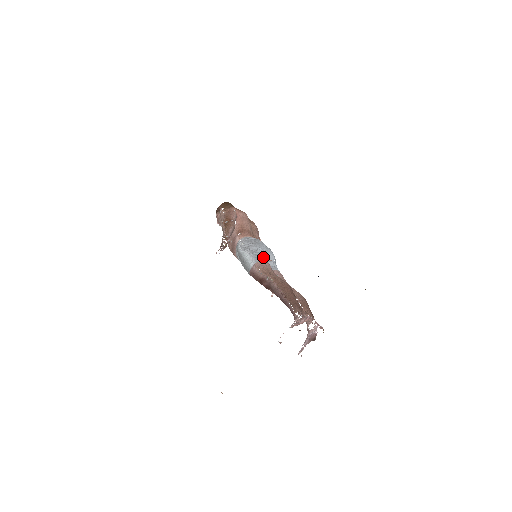
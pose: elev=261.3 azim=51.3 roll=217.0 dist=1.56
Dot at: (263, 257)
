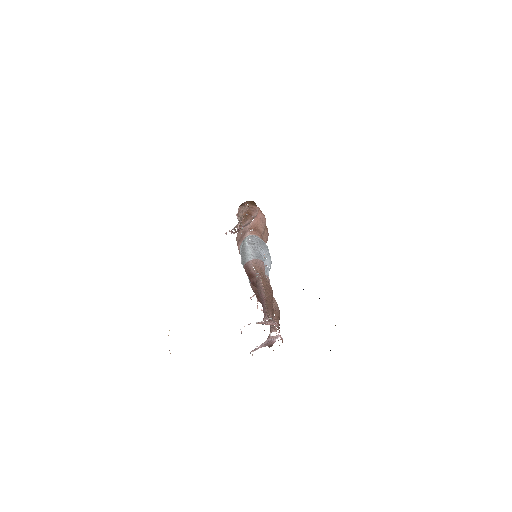
Dot at: (262, 258)
